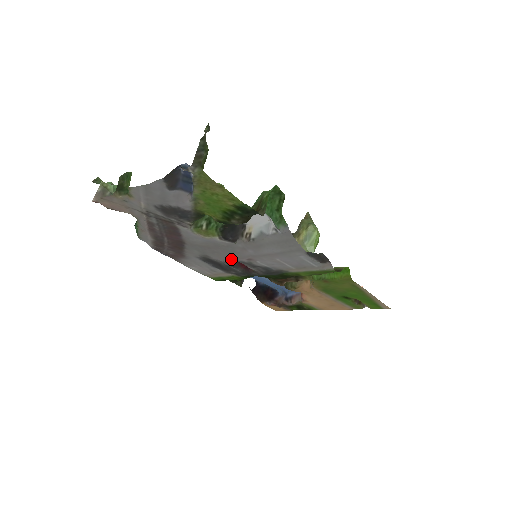
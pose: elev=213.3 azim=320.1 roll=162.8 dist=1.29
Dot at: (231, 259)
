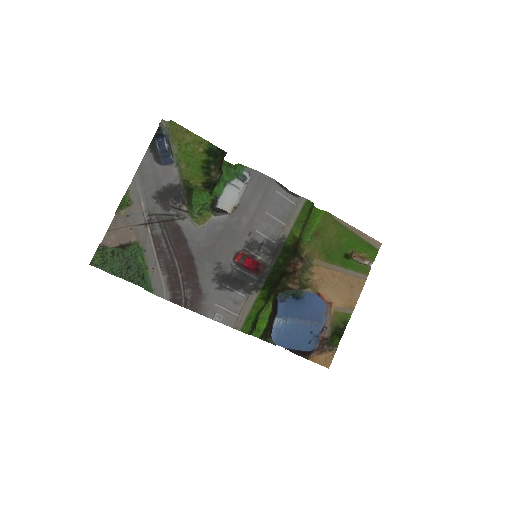
Dot at: (237, 243)
